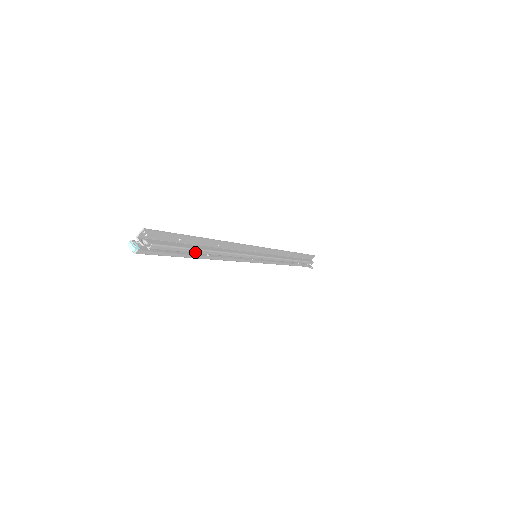
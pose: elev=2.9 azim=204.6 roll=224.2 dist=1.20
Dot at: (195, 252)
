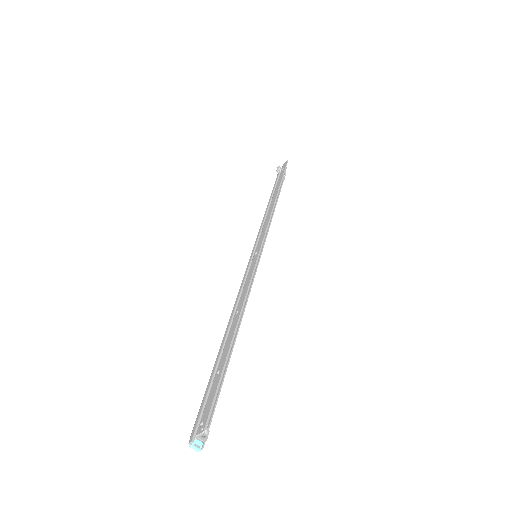
Dot at: occluded
